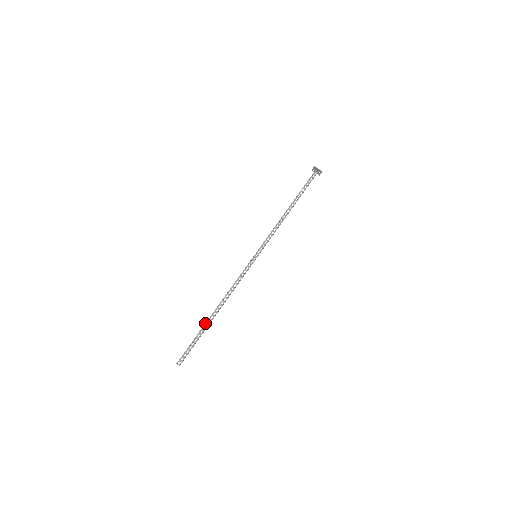
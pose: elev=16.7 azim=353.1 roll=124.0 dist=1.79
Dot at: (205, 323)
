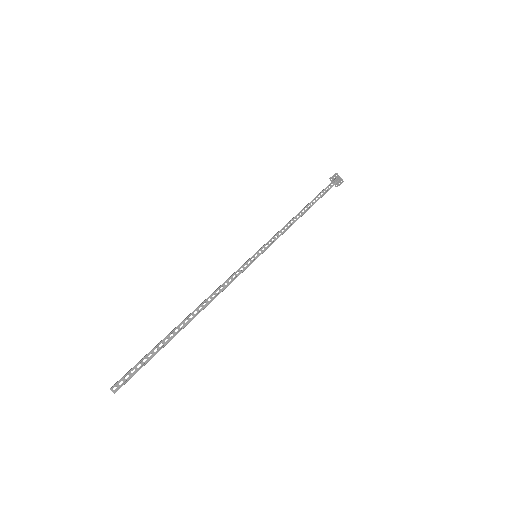
Dot at: (171, 331)
